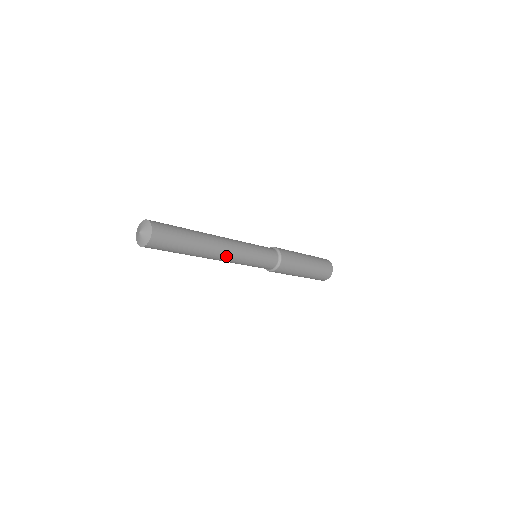
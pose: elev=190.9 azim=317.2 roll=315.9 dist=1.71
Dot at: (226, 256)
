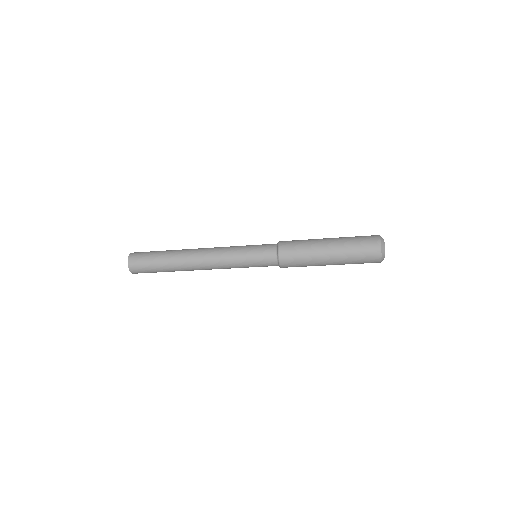
Dot at: (207, 263)
